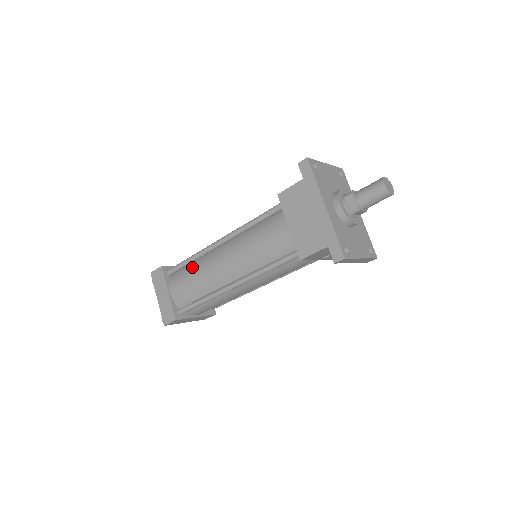
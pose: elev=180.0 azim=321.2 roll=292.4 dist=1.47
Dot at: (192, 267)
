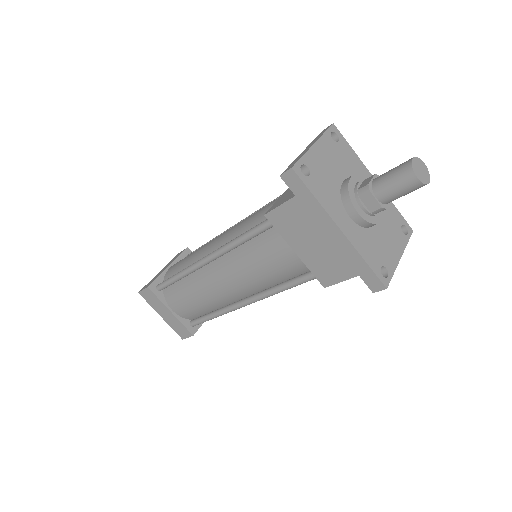
Dot at: (185, 286)
